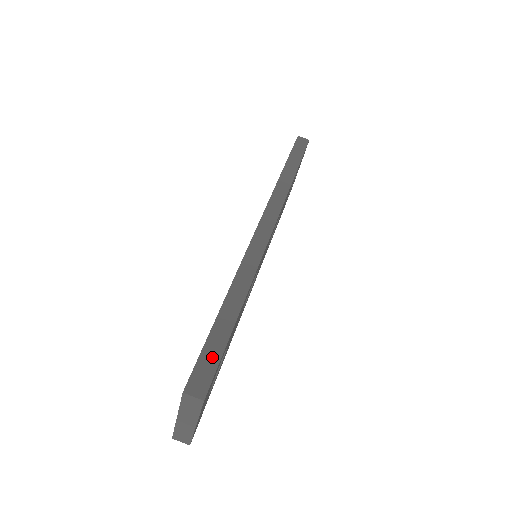
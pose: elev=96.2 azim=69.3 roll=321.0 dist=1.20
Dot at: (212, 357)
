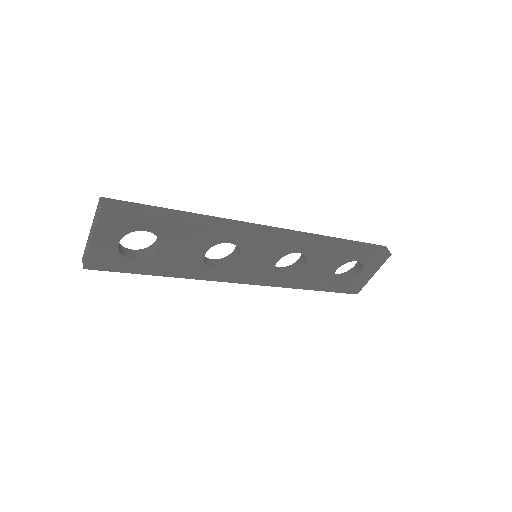
Dot at: (136, 209)
